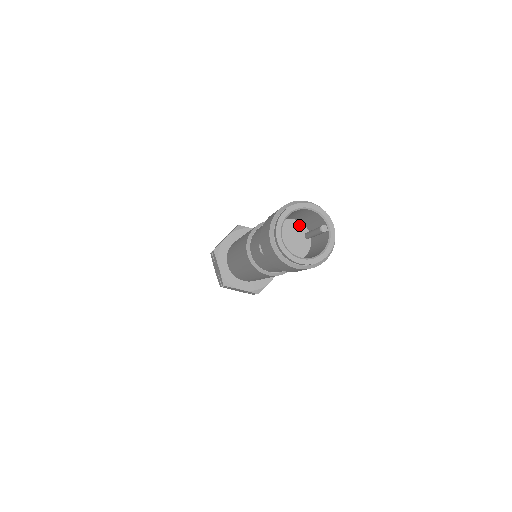
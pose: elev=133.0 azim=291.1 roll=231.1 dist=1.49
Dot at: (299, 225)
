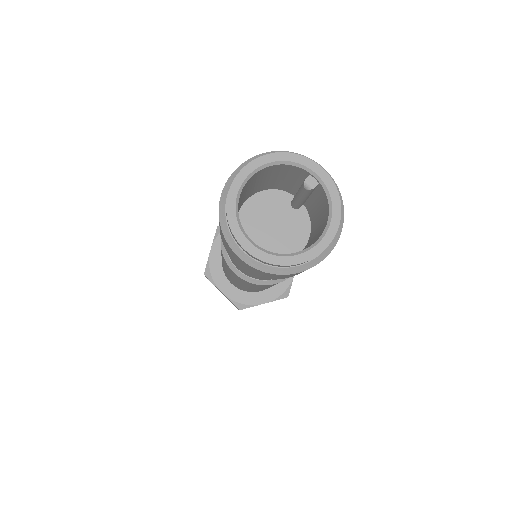
Dot at: (275, 195)
